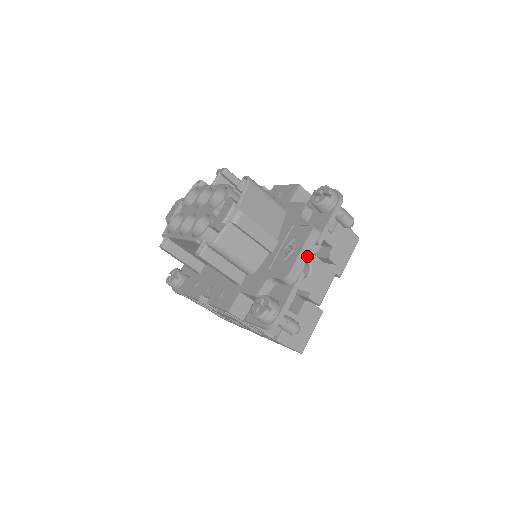
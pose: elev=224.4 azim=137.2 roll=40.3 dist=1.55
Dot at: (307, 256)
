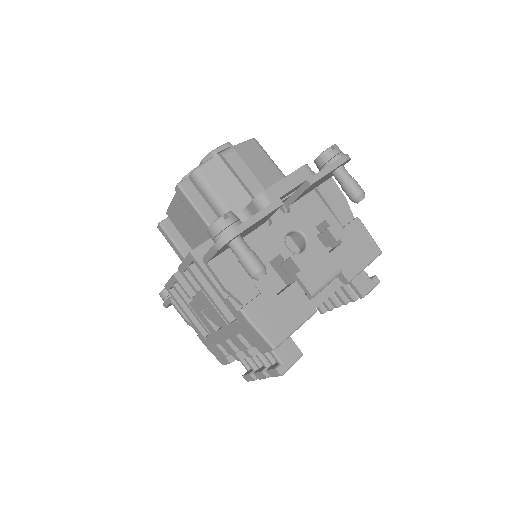
Dot at: (291, 187)
